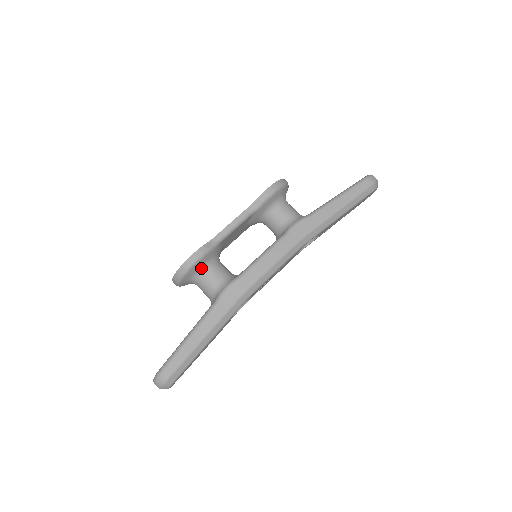
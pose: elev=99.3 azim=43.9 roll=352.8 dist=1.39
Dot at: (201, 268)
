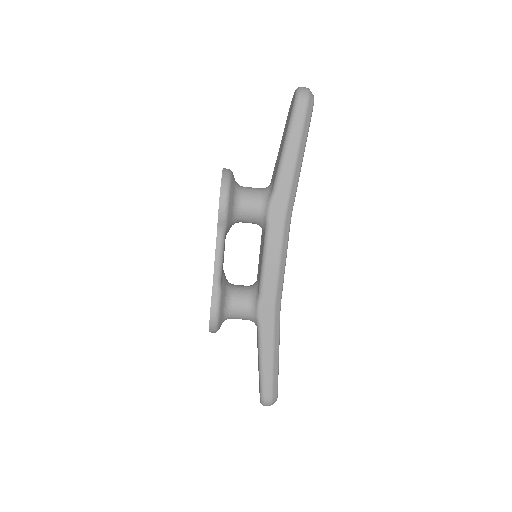
Dot at: (225, 312)
